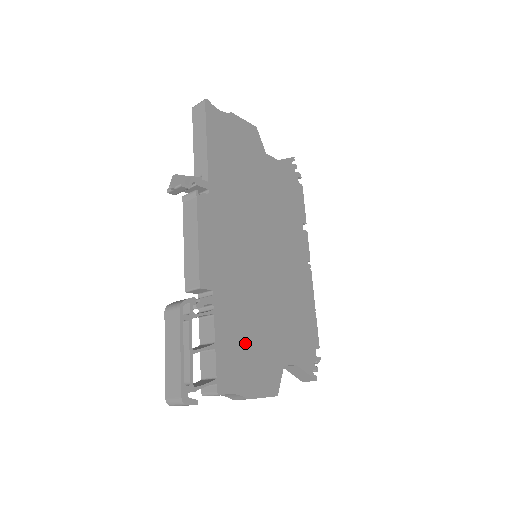
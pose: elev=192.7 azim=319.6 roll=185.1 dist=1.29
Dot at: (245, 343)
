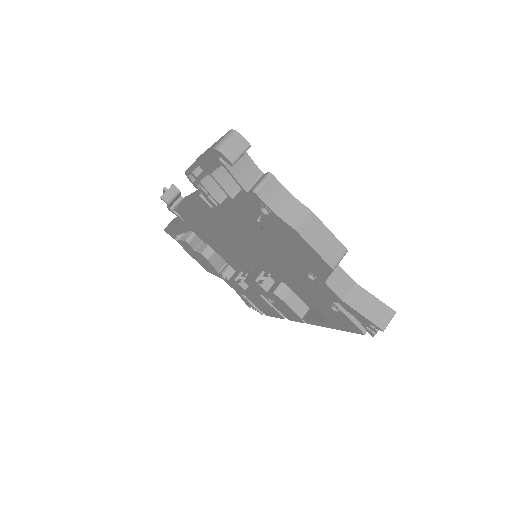
Dot at: occluded
